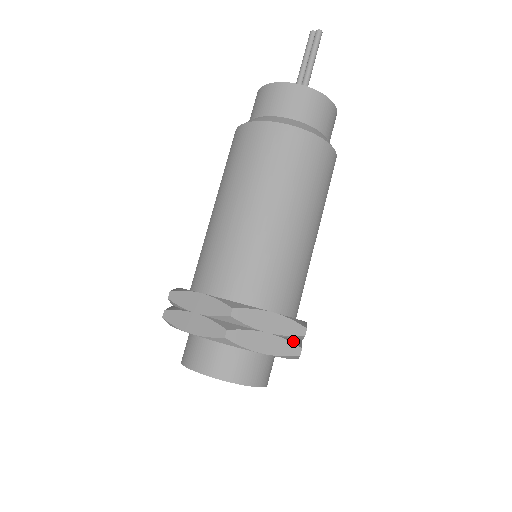
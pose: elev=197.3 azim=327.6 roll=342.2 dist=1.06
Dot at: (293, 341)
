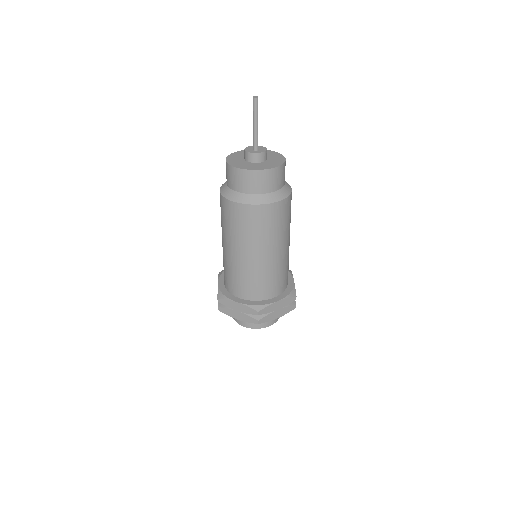
Dot at: (254, 316)
